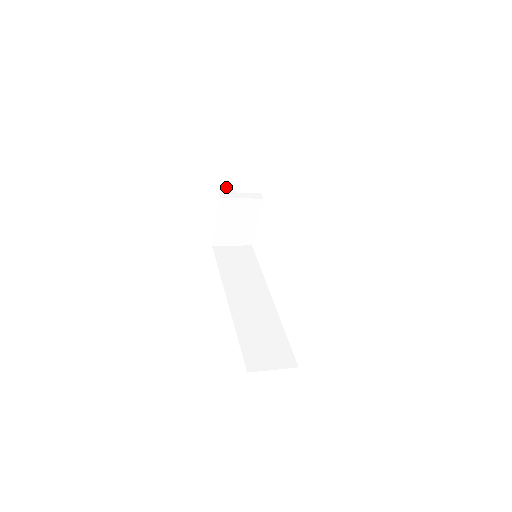
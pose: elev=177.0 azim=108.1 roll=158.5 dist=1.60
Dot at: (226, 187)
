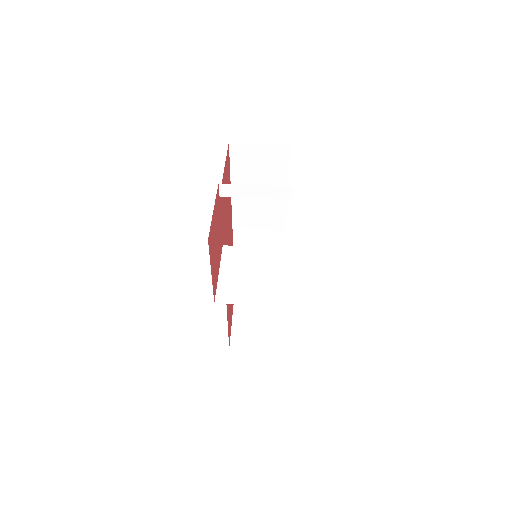
Dot at: occluded
